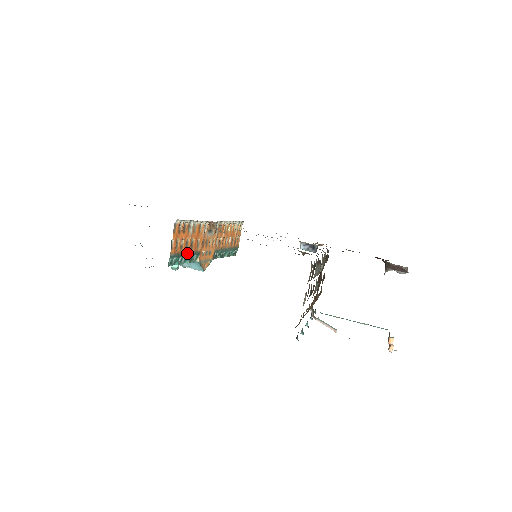
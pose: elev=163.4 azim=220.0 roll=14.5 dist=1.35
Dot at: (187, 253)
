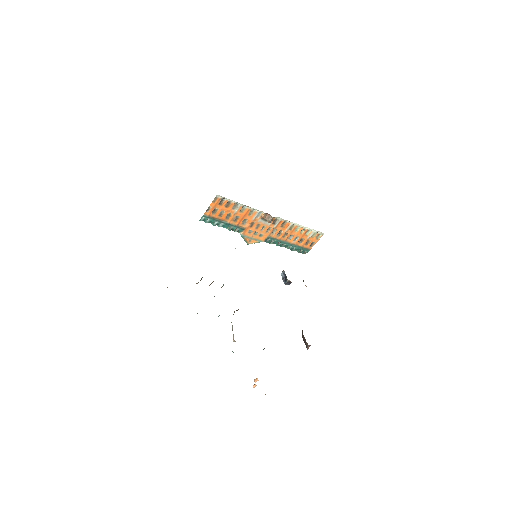
Dot at: (227, 222)
